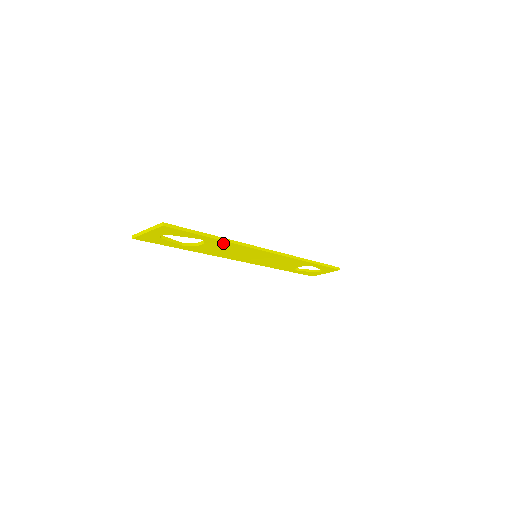
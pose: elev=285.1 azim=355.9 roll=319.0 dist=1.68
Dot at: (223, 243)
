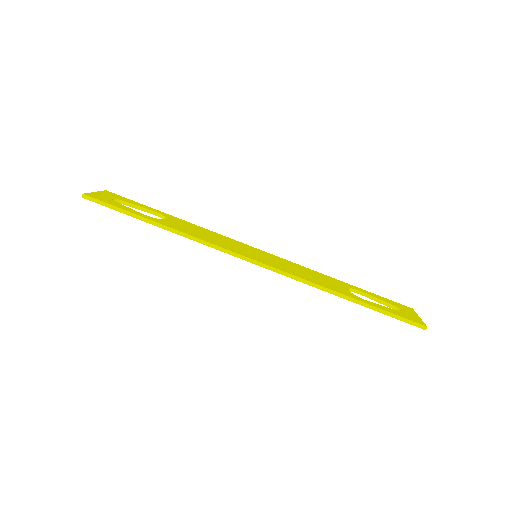
Dot at: occluded
